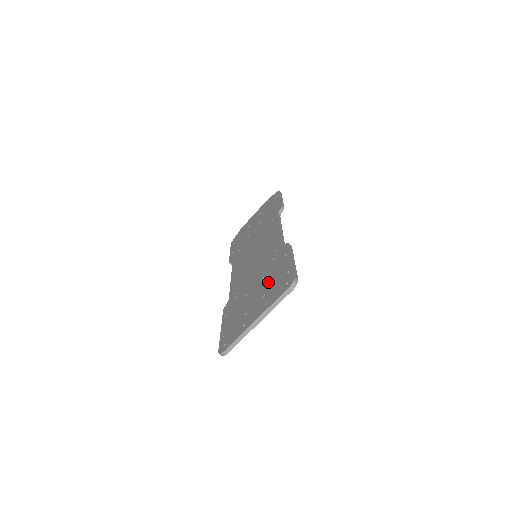
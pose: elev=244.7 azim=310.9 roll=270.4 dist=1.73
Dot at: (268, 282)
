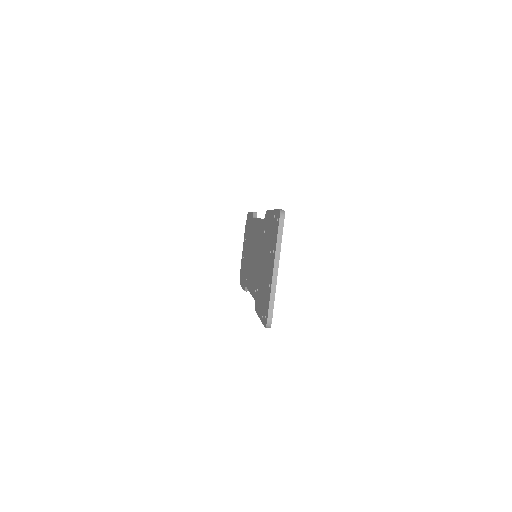
Dot at: (268, 244)
